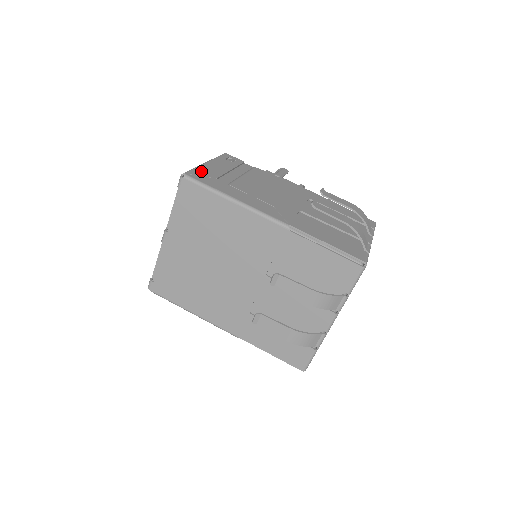
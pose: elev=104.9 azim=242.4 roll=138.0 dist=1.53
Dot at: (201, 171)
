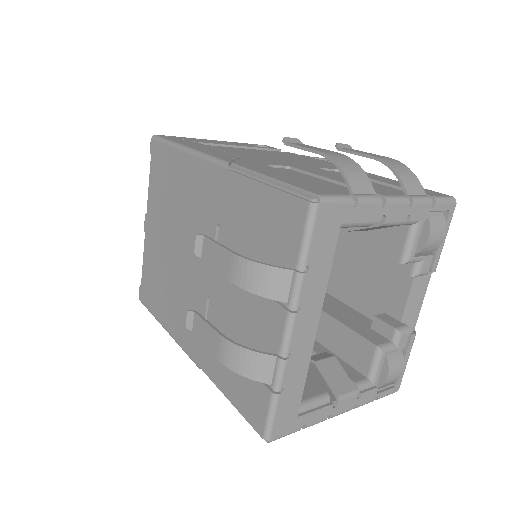
Dot at: (186, 138)
